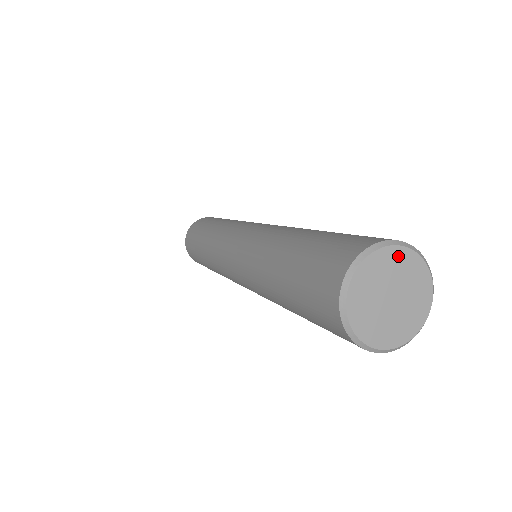
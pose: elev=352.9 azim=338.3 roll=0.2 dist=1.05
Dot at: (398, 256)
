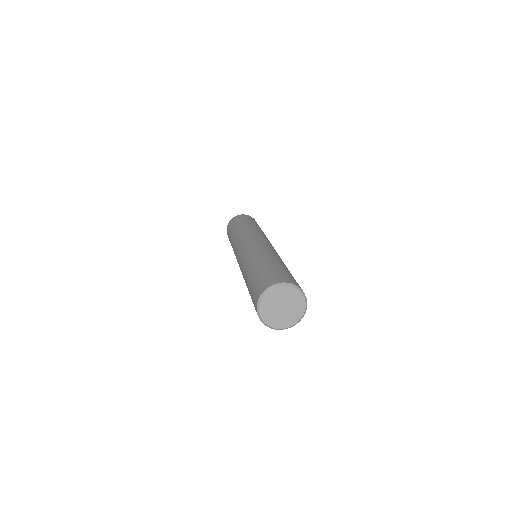
Dot at: (299, 297)
